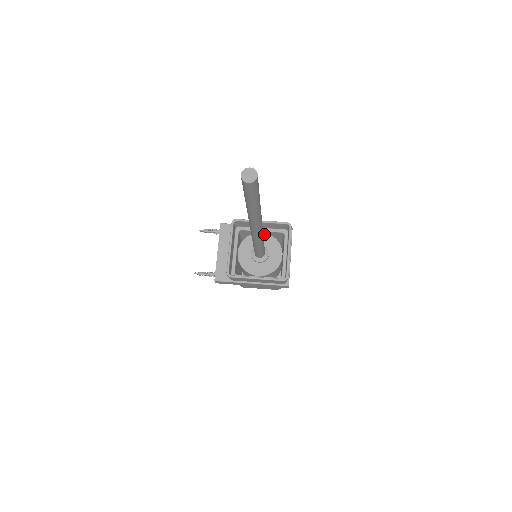
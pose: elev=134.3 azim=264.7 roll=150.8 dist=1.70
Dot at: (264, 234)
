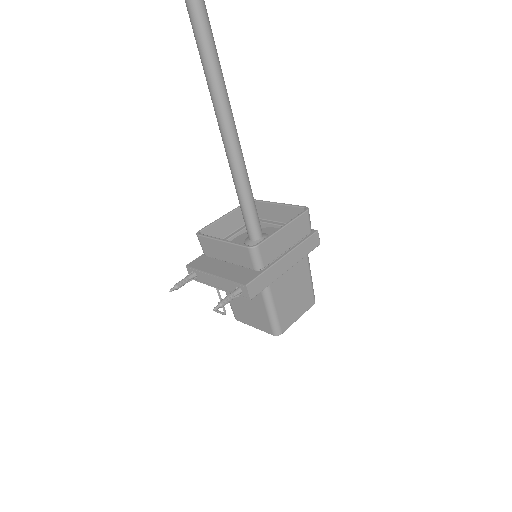
Dot at: (239, 236)
